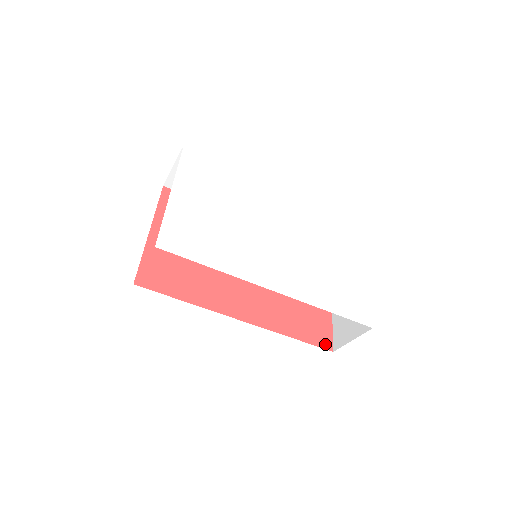
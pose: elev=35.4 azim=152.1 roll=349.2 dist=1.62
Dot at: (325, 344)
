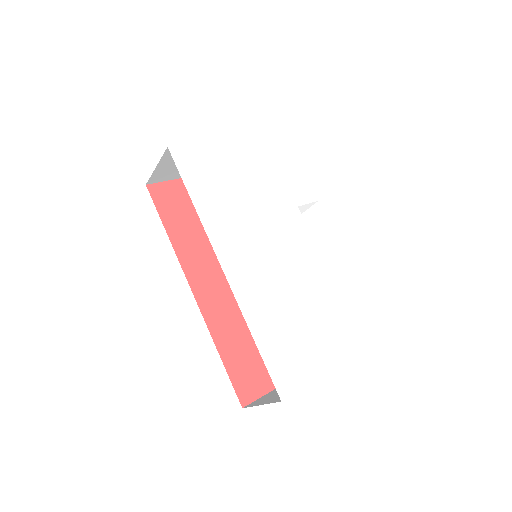
Dot at: (243, 394)
